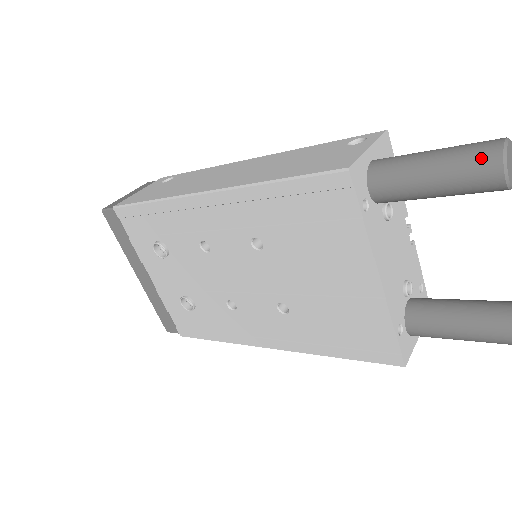
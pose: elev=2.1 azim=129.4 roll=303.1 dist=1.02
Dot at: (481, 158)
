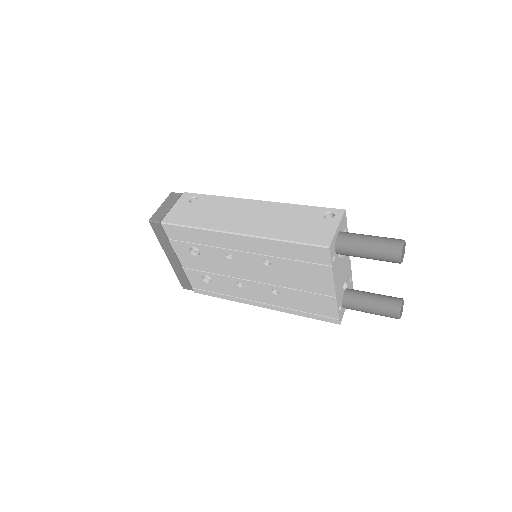
Dot at: (391, 251)
